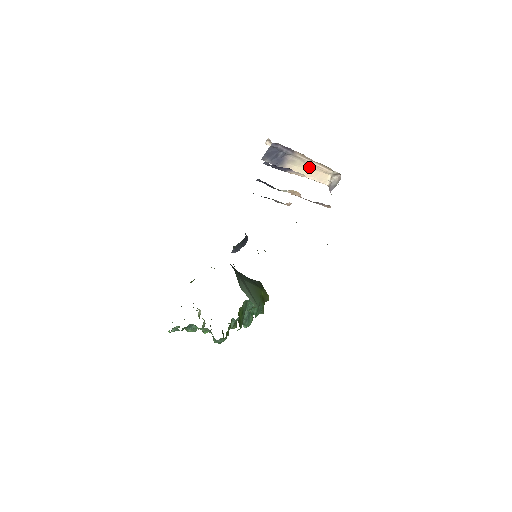
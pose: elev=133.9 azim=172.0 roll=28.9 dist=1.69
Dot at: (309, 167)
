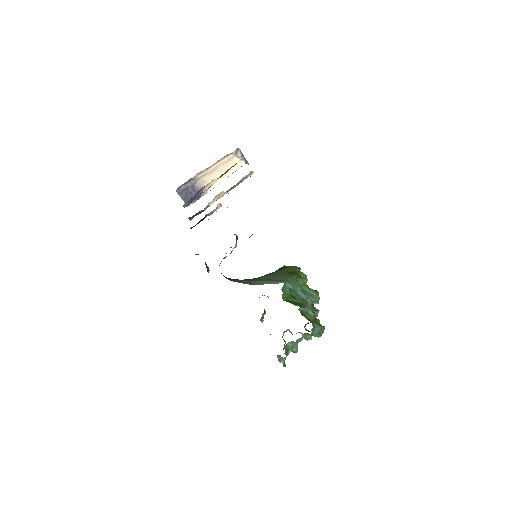
Dot at: (217, 172)
